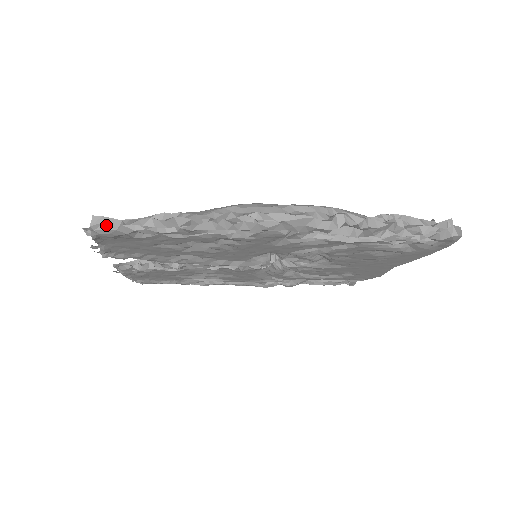
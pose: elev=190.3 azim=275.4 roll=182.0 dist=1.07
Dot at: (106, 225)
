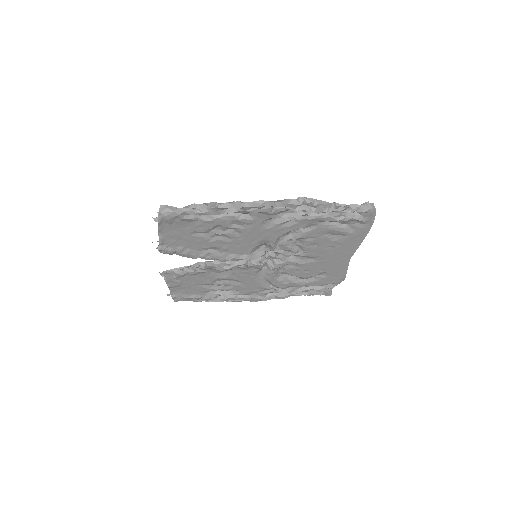
Dot at: (168, 209)
